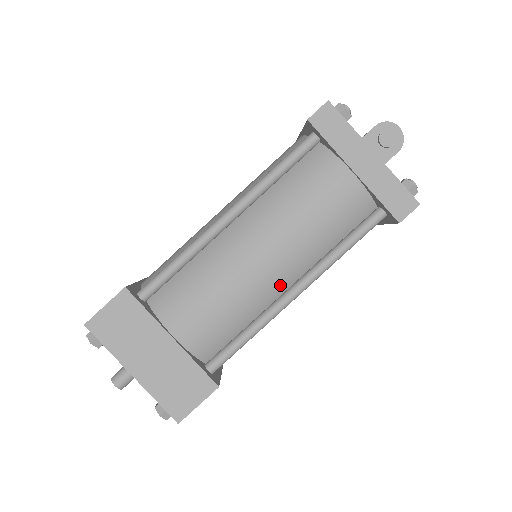
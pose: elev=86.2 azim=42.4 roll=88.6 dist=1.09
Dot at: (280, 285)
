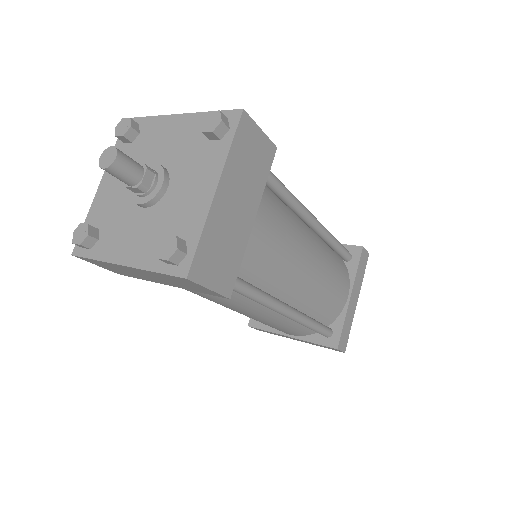
Dot at: (289, 295)
